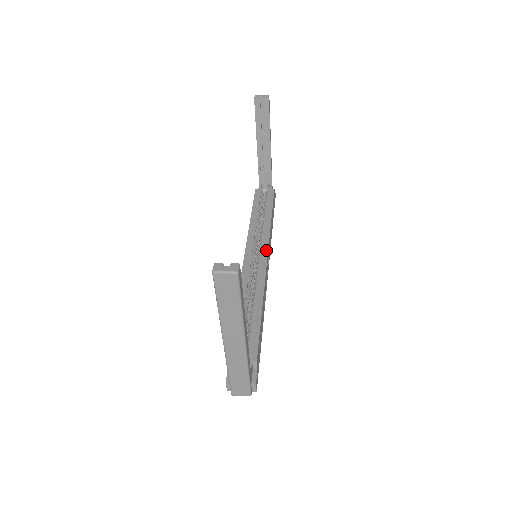
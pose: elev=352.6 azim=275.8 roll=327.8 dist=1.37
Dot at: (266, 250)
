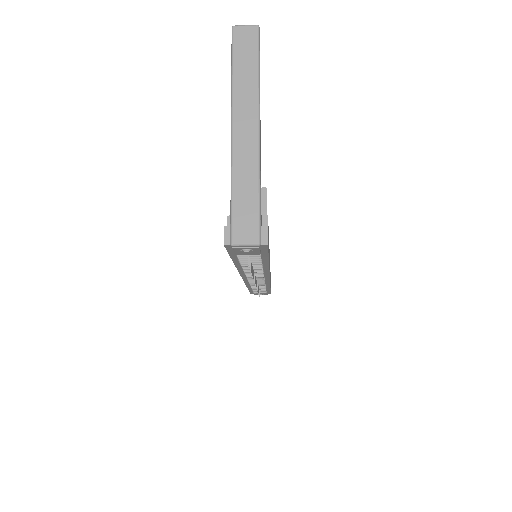
Dot at: occluded
